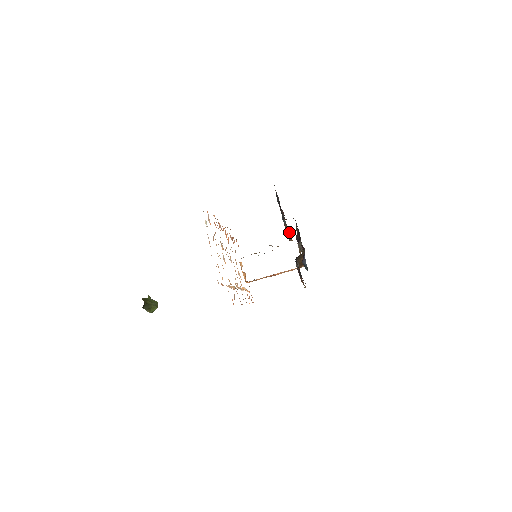
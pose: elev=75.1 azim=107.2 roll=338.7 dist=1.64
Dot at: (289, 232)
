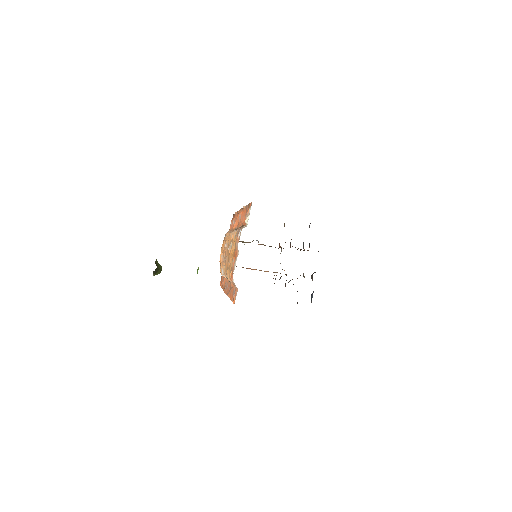
Dot at: (290, 246)
